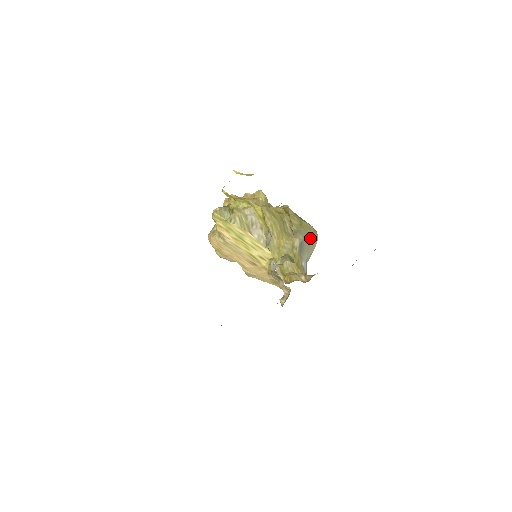
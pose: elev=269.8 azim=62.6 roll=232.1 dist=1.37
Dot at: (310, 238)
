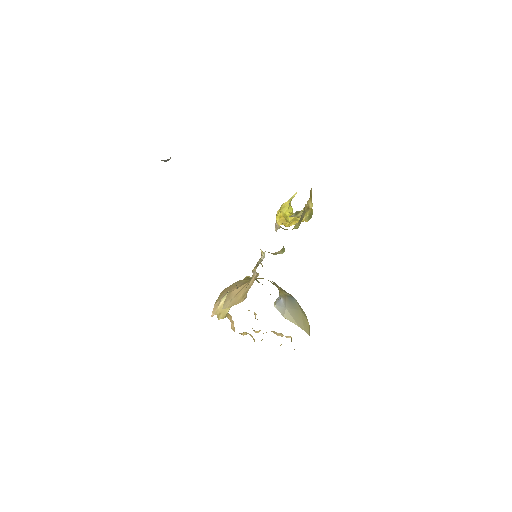
Dot at: (302, 314)
